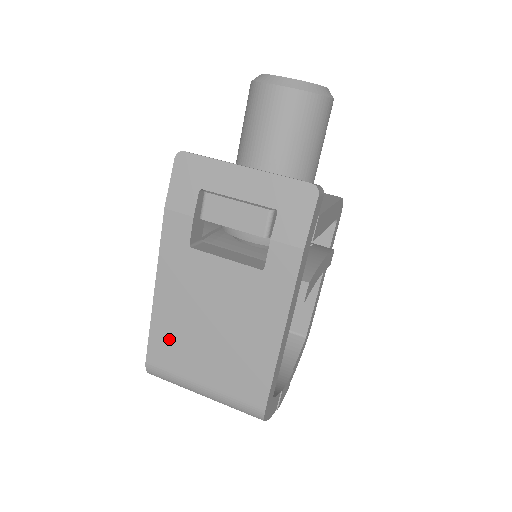
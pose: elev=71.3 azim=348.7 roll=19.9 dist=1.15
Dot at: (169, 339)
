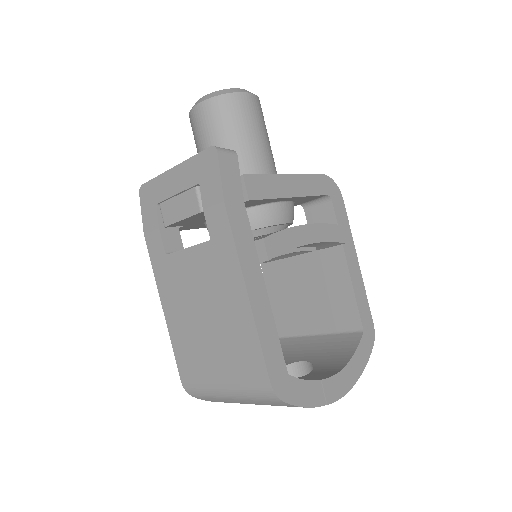
Dot at: (185, 349)
